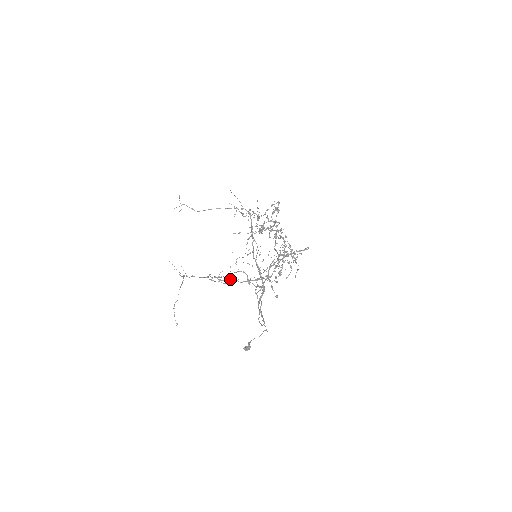
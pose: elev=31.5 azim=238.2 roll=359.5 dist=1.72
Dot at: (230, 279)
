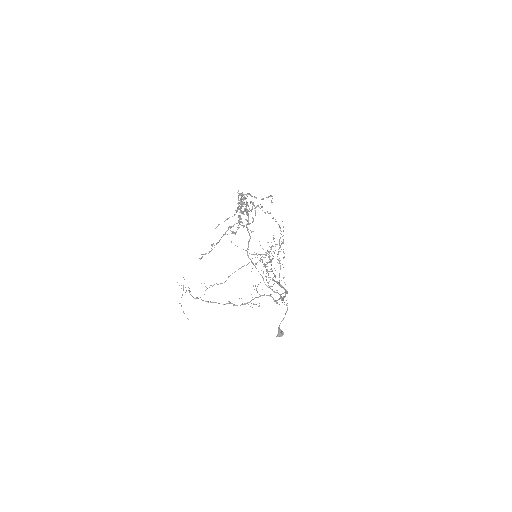
Dot at: (212, 245)
